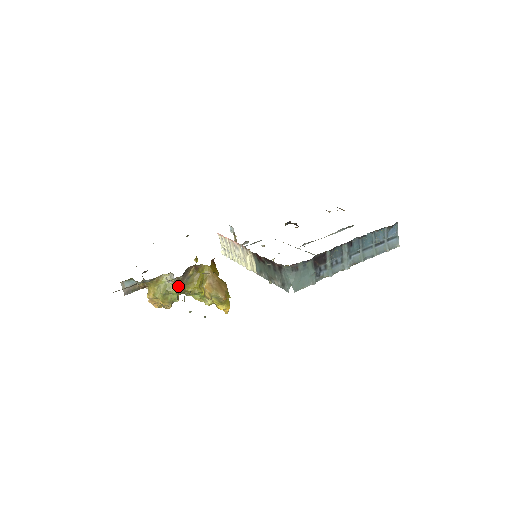
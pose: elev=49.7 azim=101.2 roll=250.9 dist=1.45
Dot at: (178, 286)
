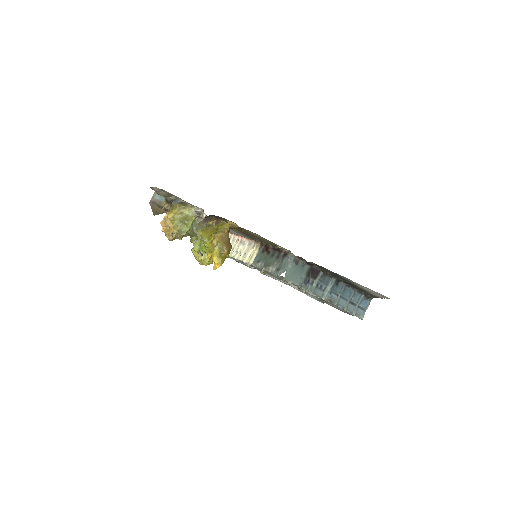
Dot at: (194, 224)
